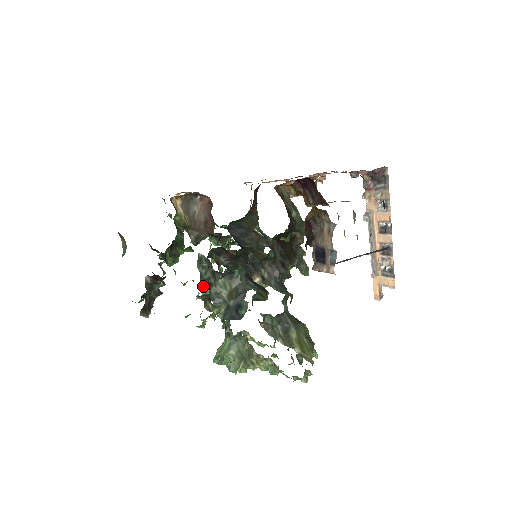
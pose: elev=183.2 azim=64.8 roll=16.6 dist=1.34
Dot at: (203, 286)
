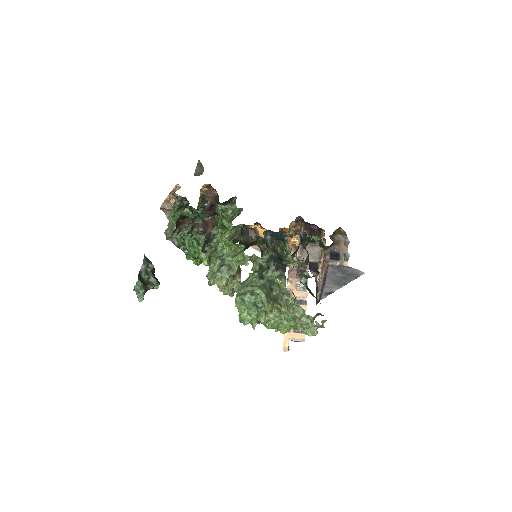
Dot at: (142, 281)
